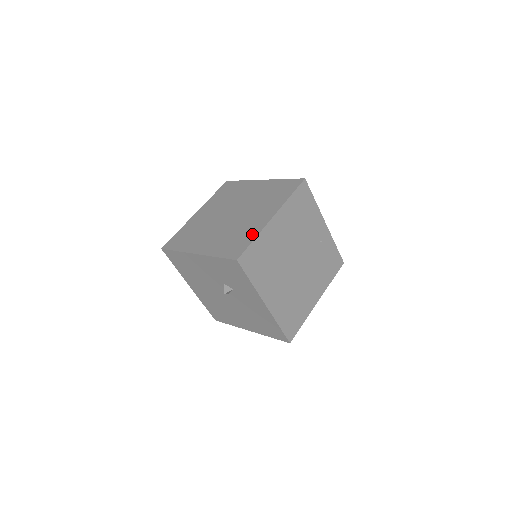
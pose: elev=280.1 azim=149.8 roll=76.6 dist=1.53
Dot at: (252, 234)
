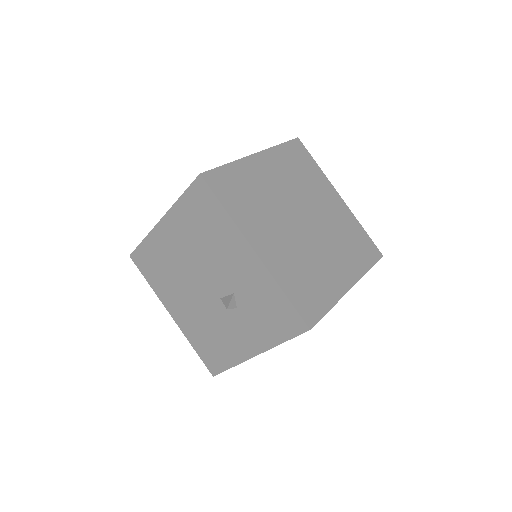
Dot at: (329, 296)
